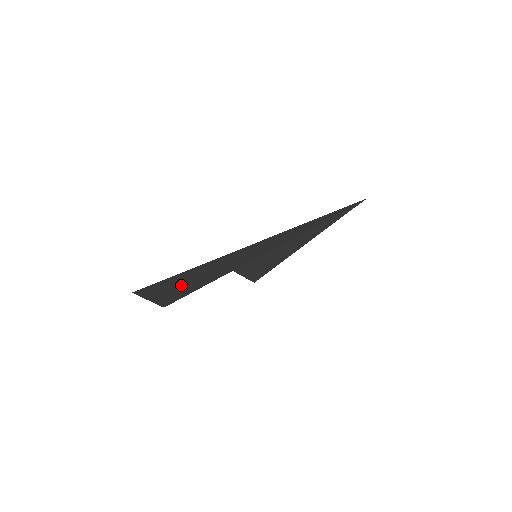
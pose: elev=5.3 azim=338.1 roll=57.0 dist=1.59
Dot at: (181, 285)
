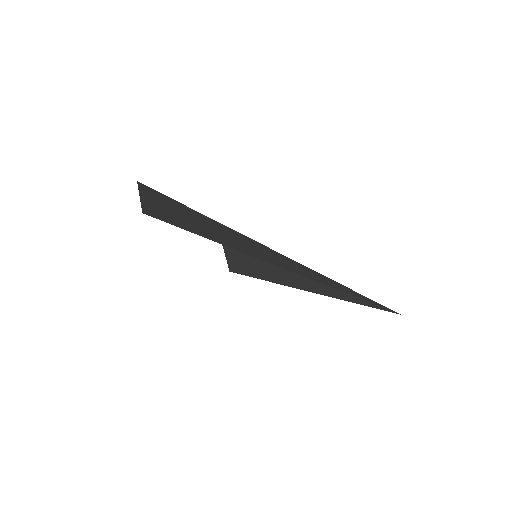
Dot at: (175, 213)
